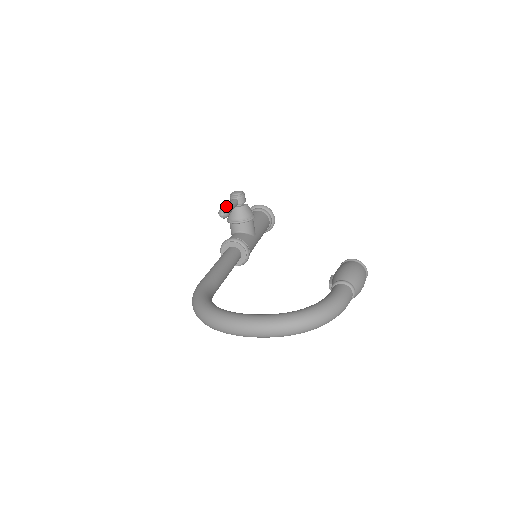
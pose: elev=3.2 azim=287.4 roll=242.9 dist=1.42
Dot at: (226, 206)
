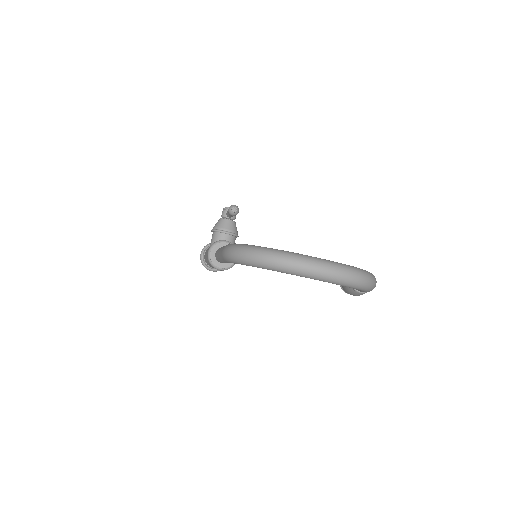
Dot at: occluded
